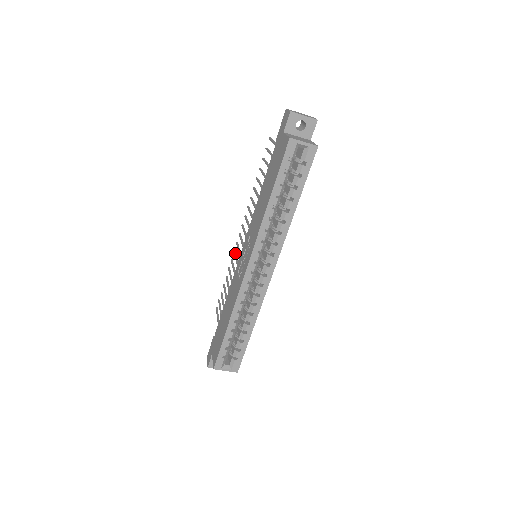
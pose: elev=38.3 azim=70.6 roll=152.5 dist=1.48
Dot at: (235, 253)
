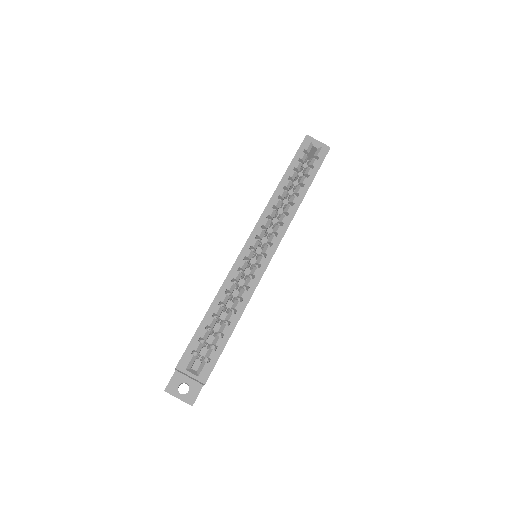
Dot at: occluded
